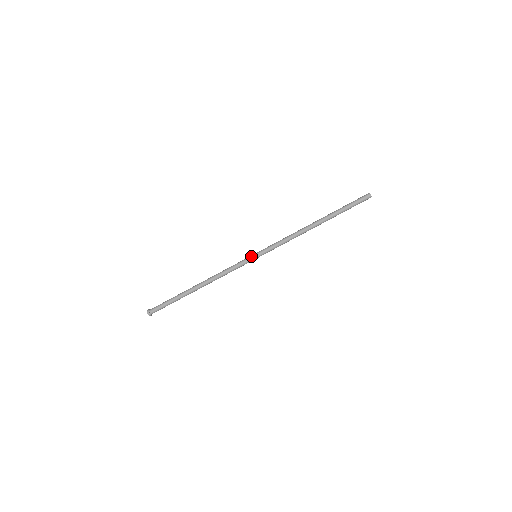
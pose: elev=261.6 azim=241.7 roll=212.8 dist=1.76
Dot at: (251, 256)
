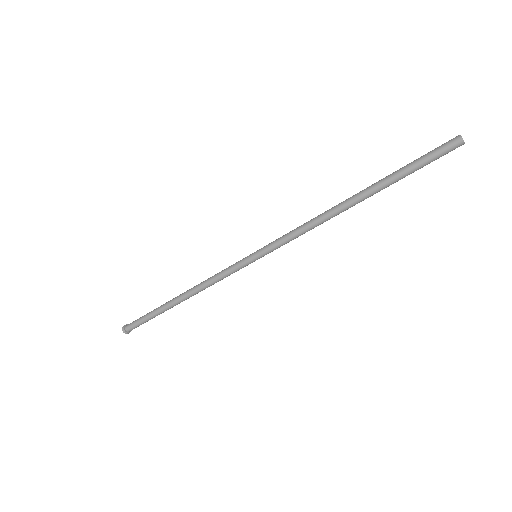
Dot at: (249, 260)
